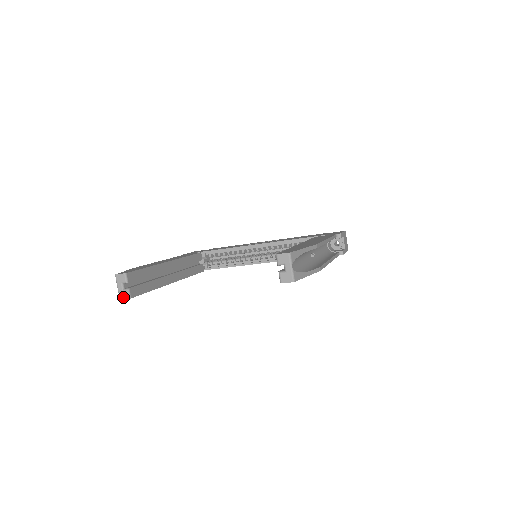
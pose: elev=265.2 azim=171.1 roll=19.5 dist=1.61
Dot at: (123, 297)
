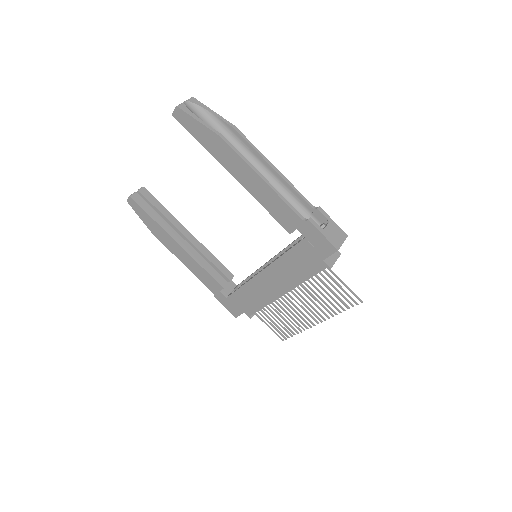
Dot at: (129, 198)
